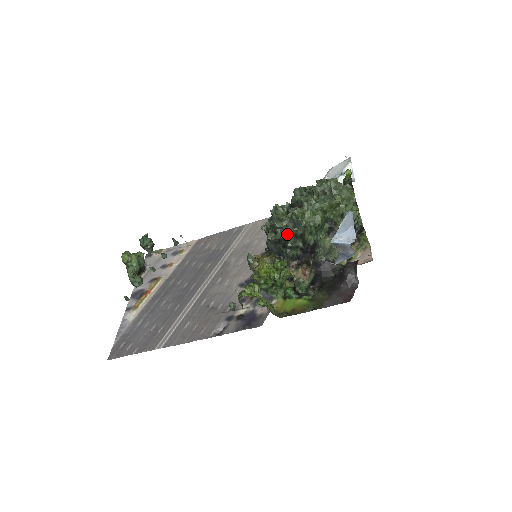
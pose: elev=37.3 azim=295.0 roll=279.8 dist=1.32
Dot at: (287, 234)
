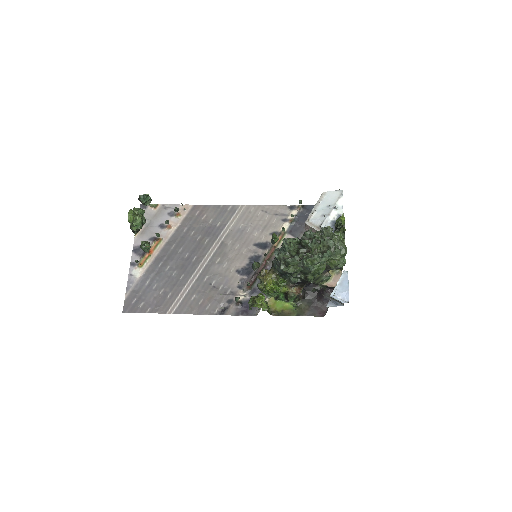
Dot at: (296, 271)
